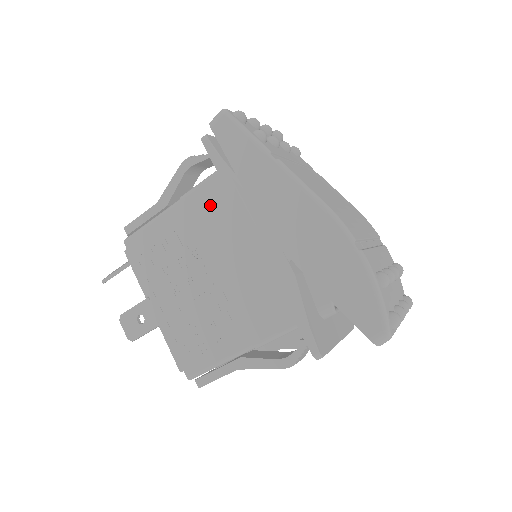
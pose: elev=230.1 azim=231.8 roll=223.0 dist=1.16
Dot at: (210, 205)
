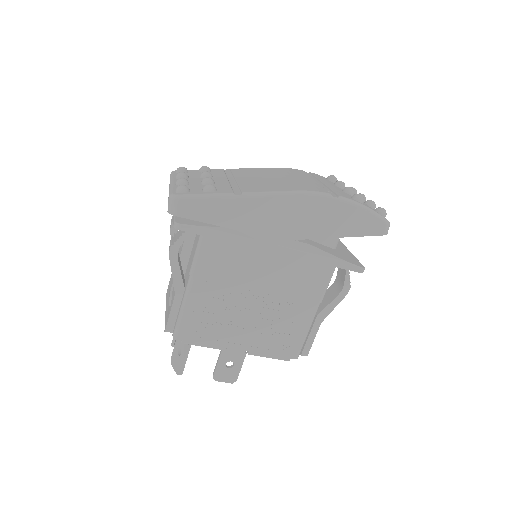
Dot at: (218, 260)
